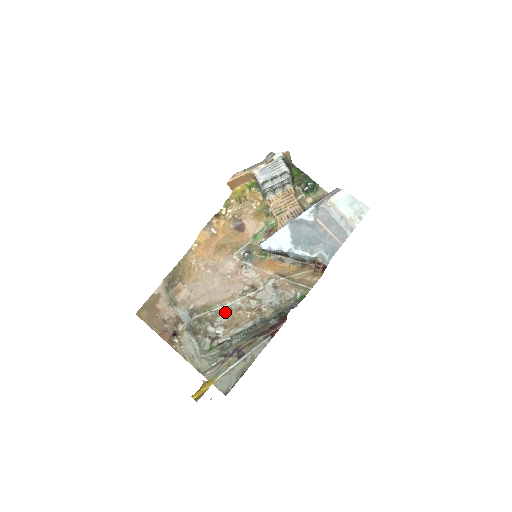
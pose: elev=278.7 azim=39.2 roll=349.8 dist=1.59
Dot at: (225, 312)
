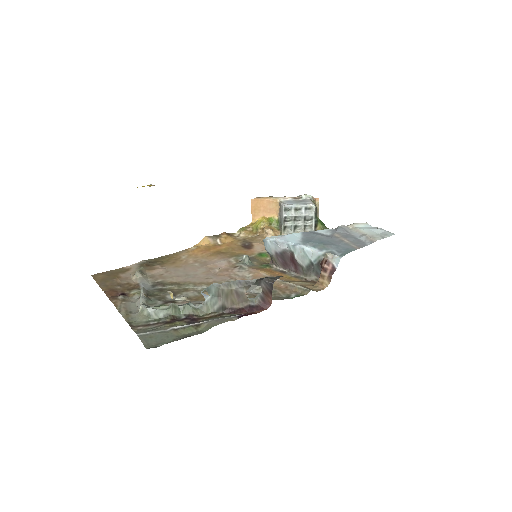
Dot at: (196, 291)
